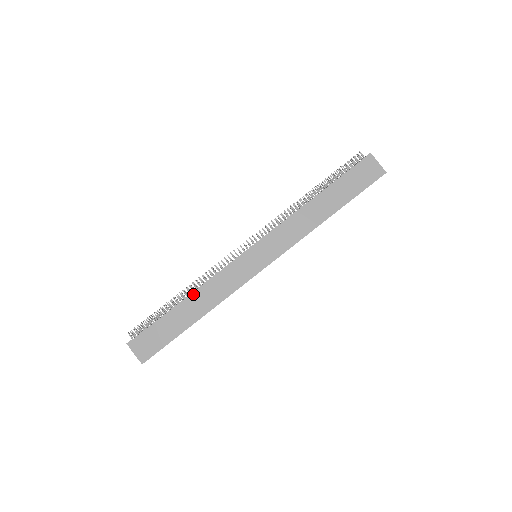
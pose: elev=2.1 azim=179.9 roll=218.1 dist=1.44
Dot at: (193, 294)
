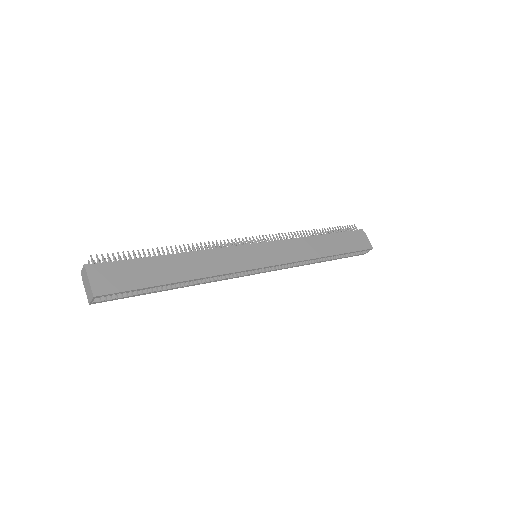
Dot at: (186, 254)
